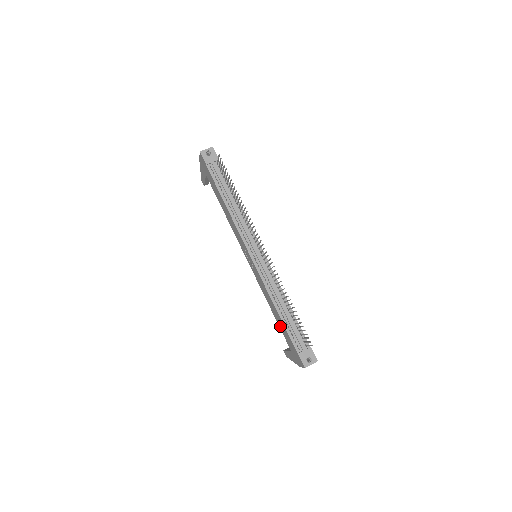
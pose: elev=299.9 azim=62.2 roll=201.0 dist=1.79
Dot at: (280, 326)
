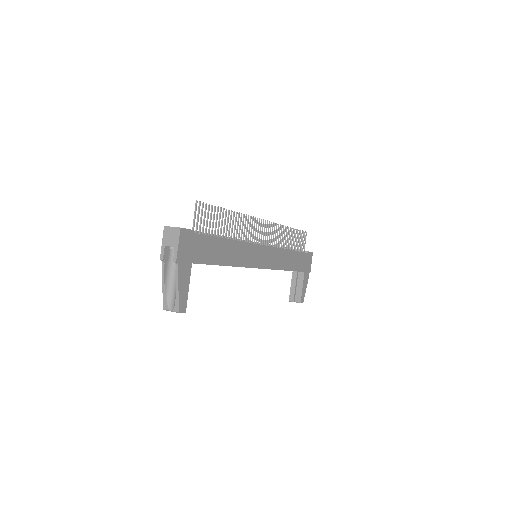
Dot at: occluded
